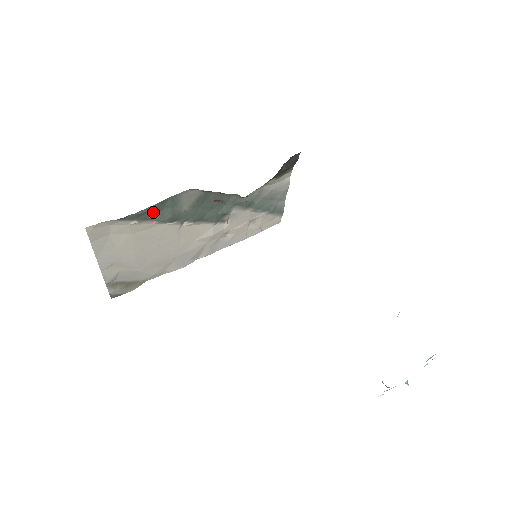
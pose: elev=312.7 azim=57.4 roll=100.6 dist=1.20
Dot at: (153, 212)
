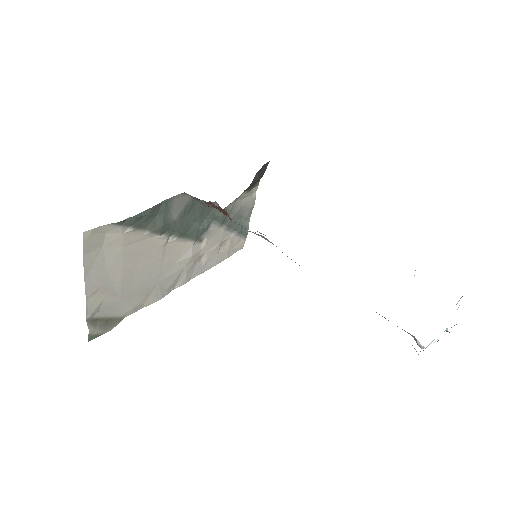
Dot at: (148, 218)
